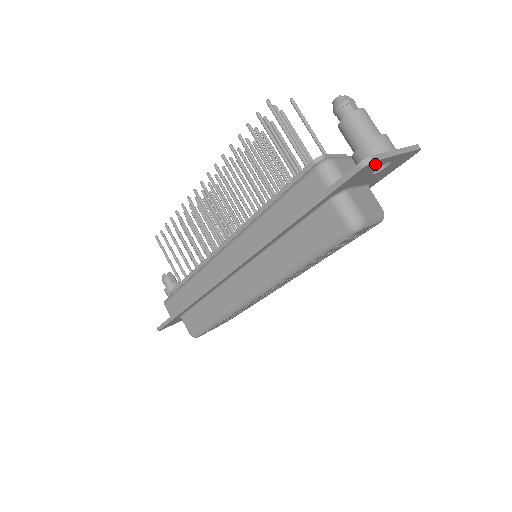
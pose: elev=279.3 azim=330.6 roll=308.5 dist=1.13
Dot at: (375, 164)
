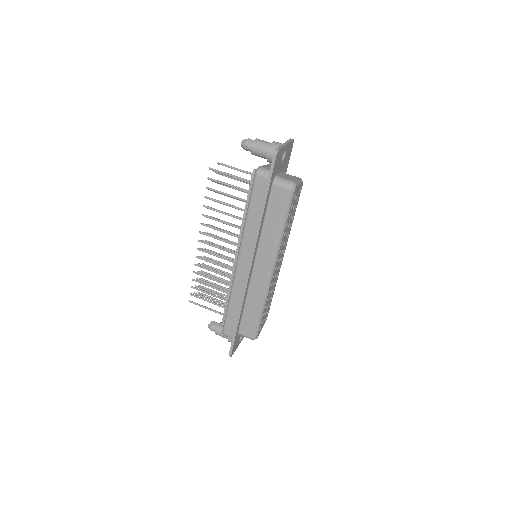
Dot at: (280, 153)
